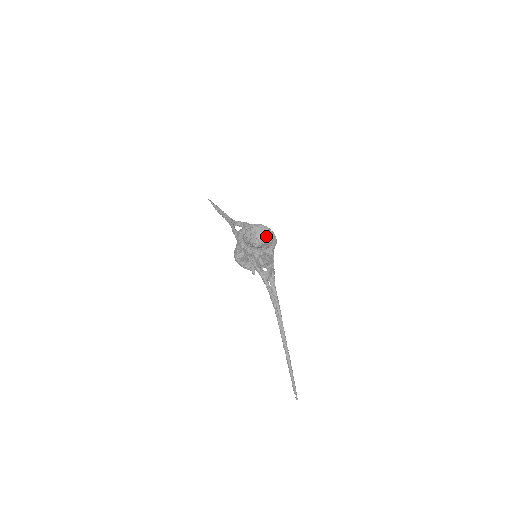
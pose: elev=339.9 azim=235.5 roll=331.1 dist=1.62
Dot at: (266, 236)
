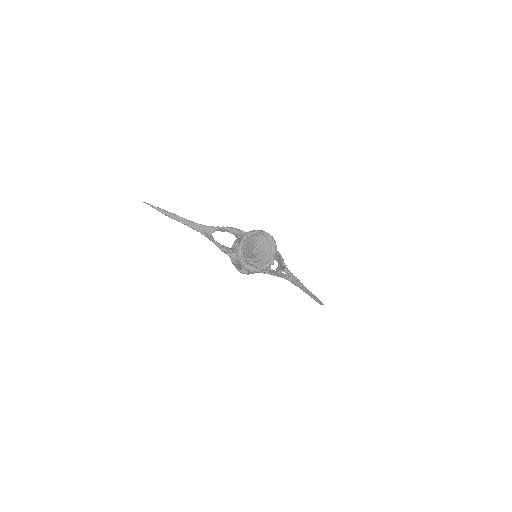
Dot at: (260, 240)
